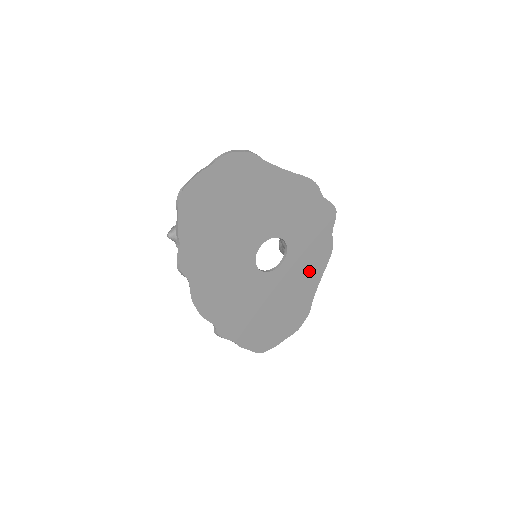
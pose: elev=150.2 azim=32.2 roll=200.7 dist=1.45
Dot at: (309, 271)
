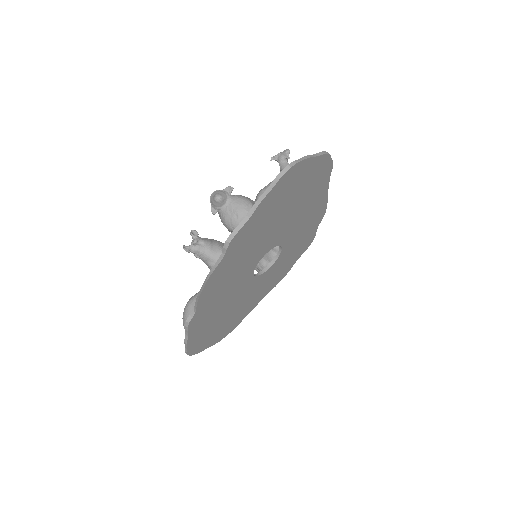
Dot at: (266, 288)
